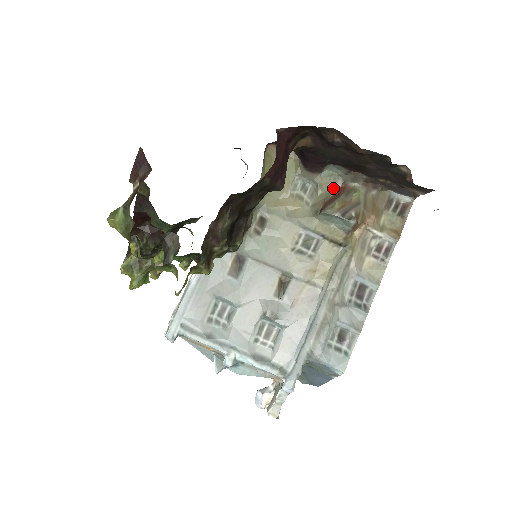
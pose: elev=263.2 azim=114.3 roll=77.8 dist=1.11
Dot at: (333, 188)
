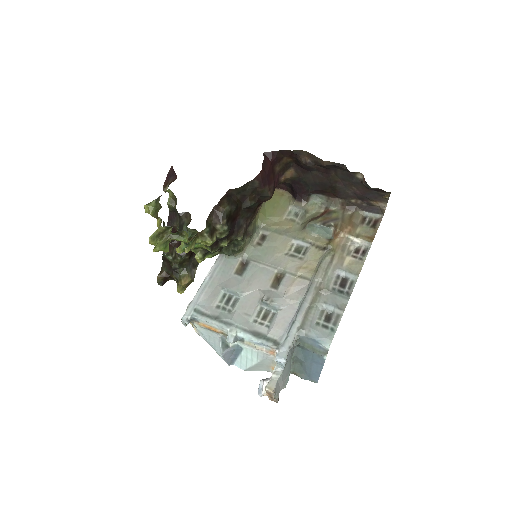
Dot at: (318, 212)
